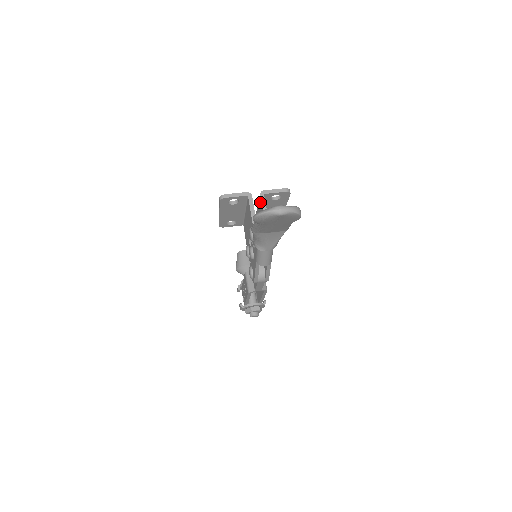
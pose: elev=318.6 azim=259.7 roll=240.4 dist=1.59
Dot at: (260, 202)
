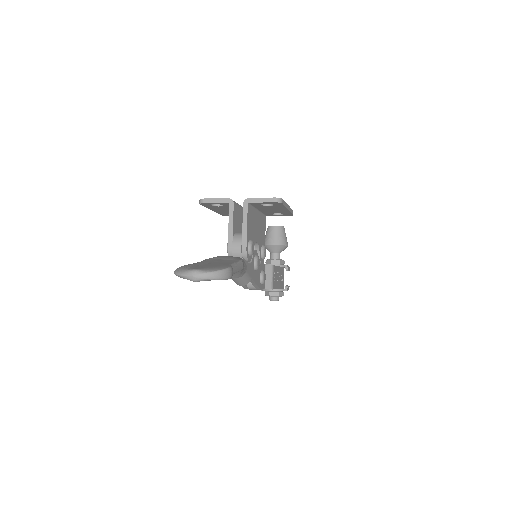
Dot at: (244, 211)
